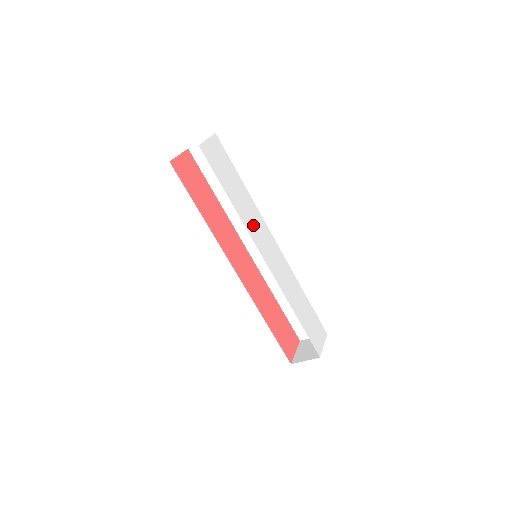
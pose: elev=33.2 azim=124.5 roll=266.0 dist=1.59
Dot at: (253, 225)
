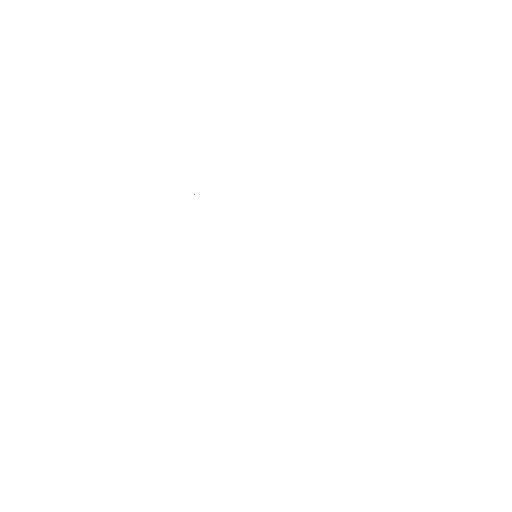
Dot at: (228, 243)
